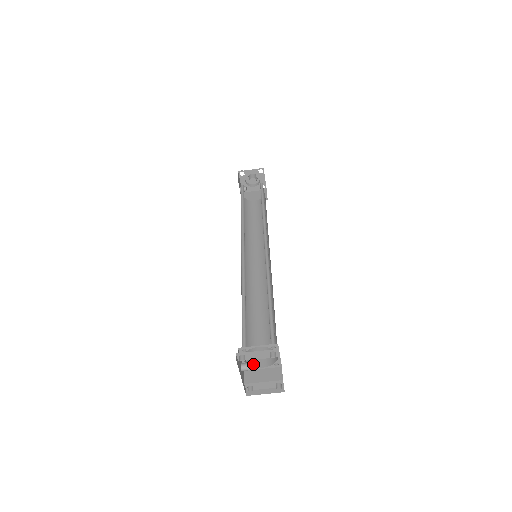
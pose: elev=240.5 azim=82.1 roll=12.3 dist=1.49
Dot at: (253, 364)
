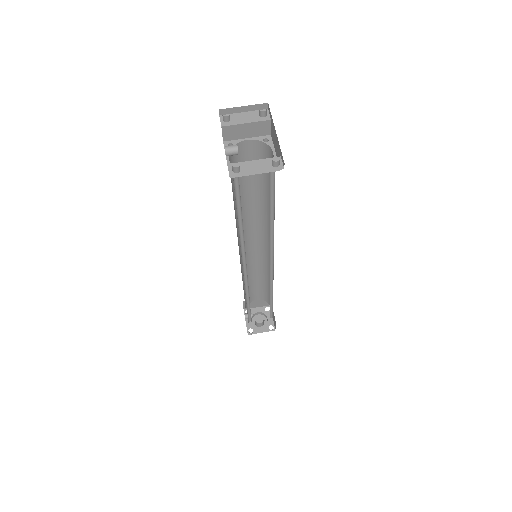
Dot at: (242, 175)
